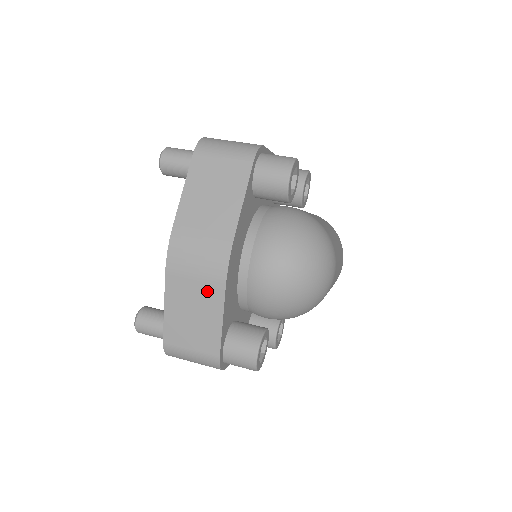
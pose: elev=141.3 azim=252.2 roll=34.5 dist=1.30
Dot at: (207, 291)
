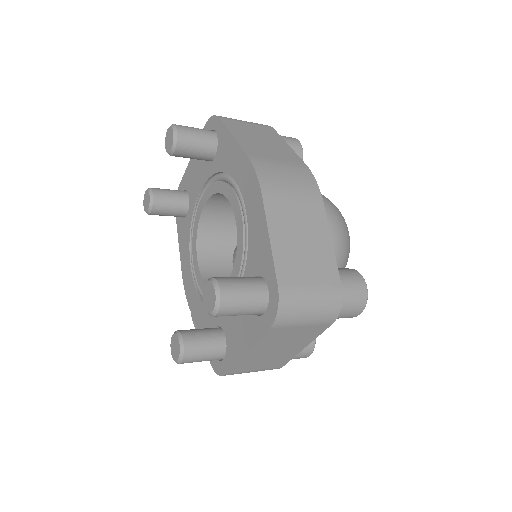
Dot at: (308, 209)
